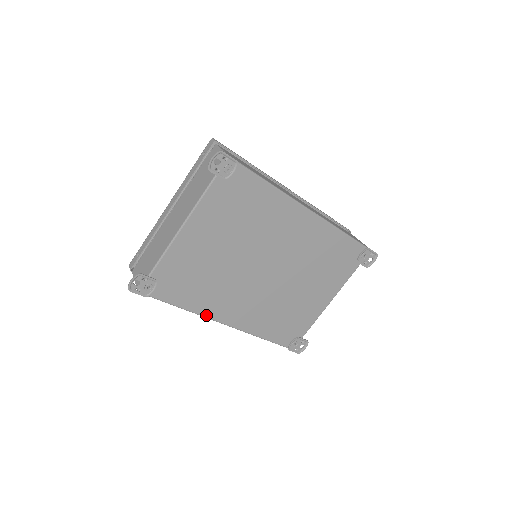
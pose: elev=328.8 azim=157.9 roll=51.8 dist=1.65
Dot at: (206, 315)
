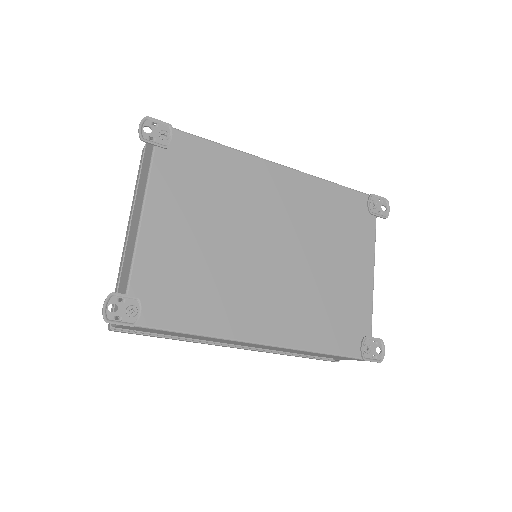
Dot at: (229, 336)
